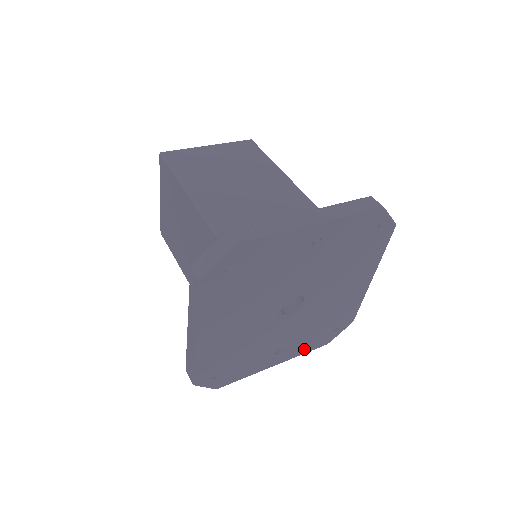
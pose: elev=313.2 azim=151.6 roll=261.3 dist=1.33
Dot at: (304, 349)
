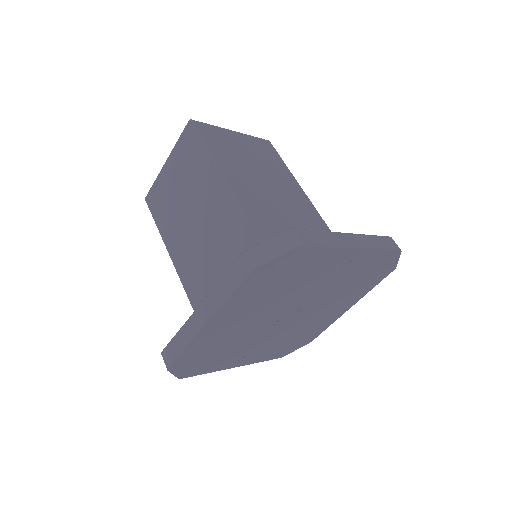
Dot at: (264, 358)
